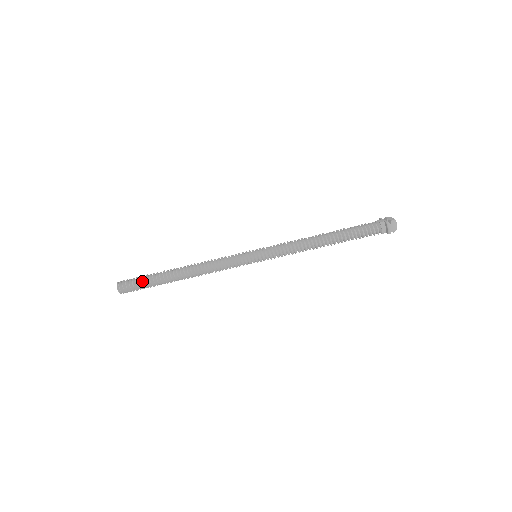
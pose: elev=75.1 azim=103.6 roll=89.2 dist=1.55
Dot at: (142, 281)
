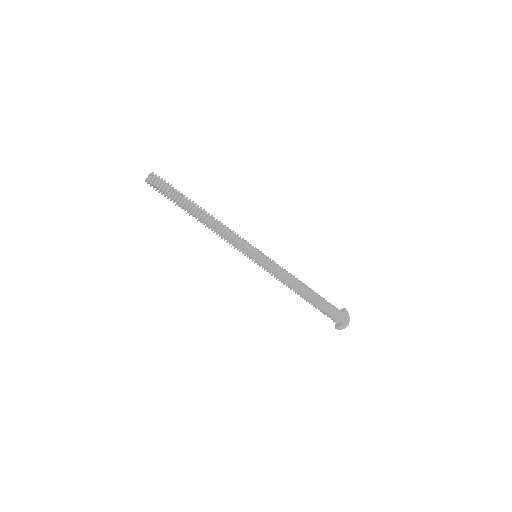
Dot at: (169, 193)
